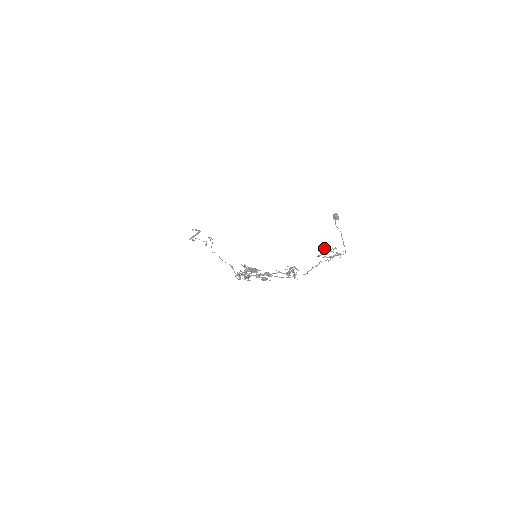
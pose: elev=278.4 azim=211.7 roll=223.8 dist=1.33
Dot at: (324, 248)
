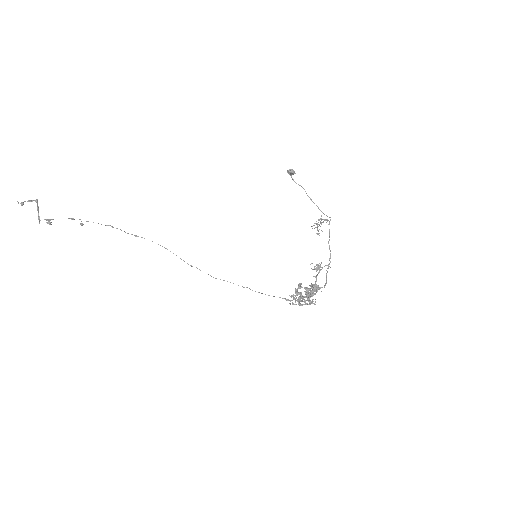
Dot at: (318, 224)
